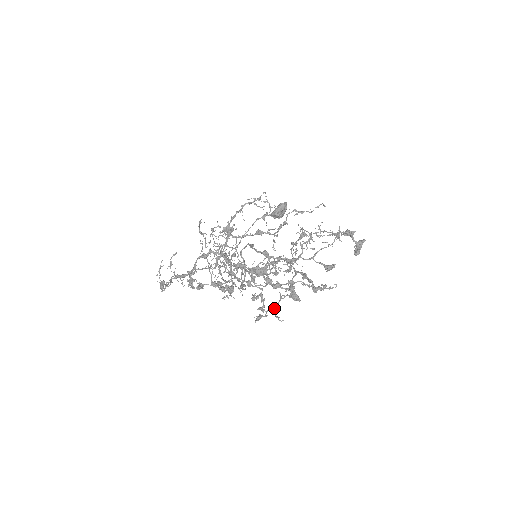
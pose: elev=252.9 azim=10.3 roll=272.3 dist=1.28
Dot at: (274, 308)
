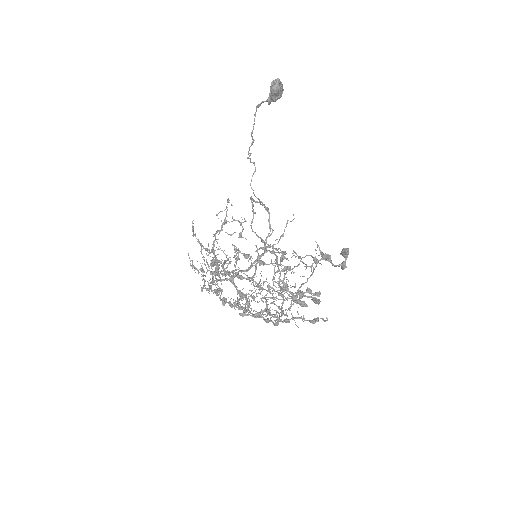
Dot at: occluded
